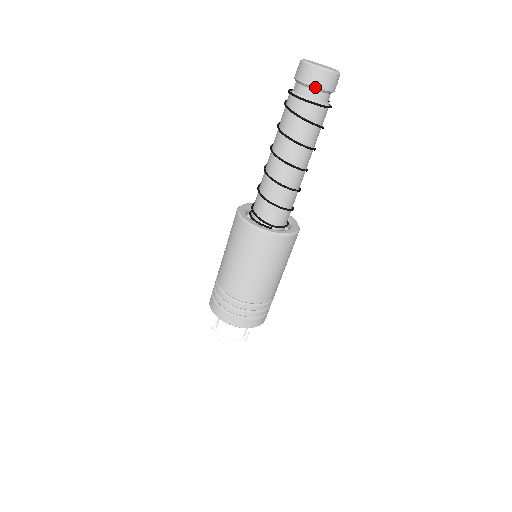
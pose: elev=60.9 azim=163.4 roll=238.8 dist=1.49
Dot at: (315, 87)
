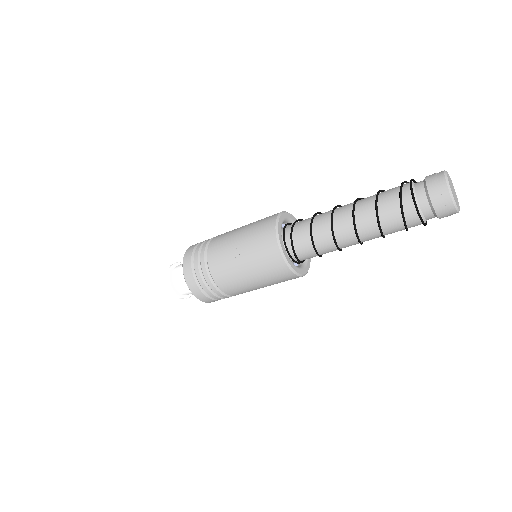
Dot at: (439, 218)
